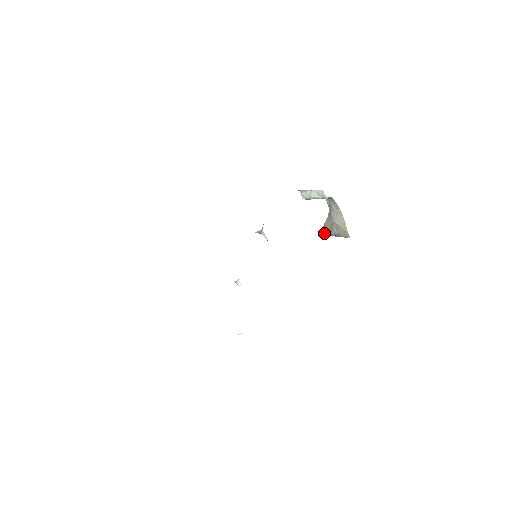
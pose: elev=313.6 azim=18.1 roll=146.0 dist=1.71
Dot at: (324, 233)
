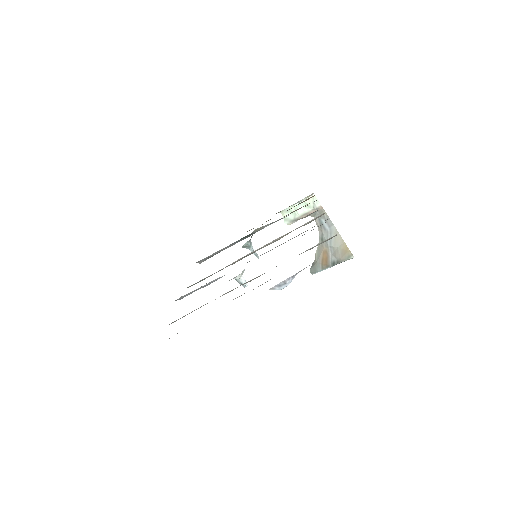
Dot at: (317, 268)
